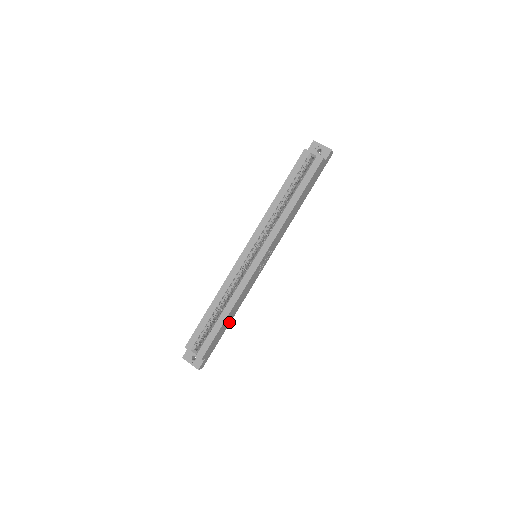
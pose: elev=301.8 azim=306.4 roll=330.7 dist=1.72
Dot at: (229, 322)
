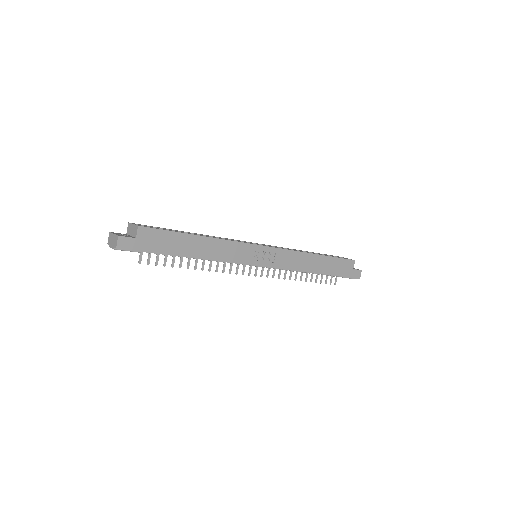
Dot at: (188, 254)
